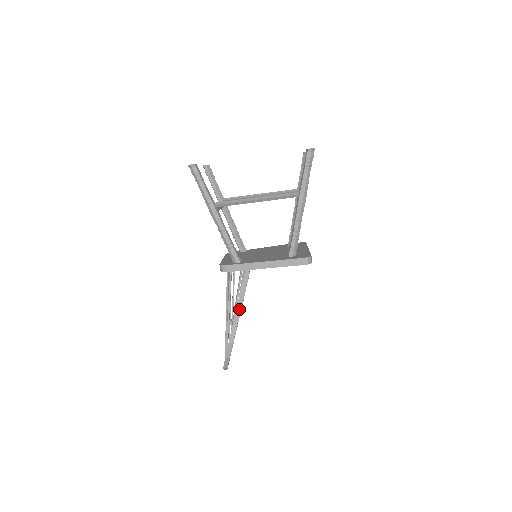
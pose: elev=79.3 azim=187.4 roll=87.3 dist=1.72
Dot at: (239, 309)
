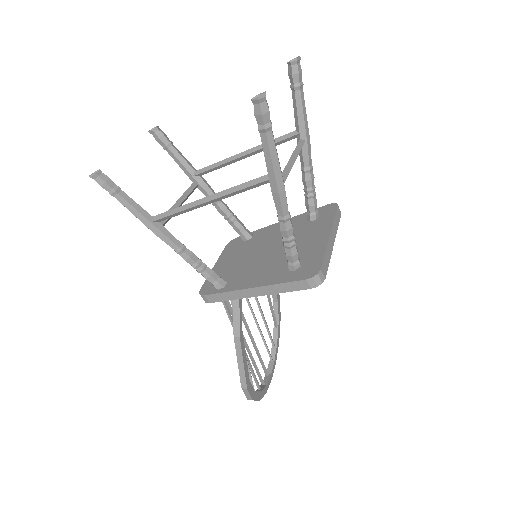
Dot at: (239, 351)
